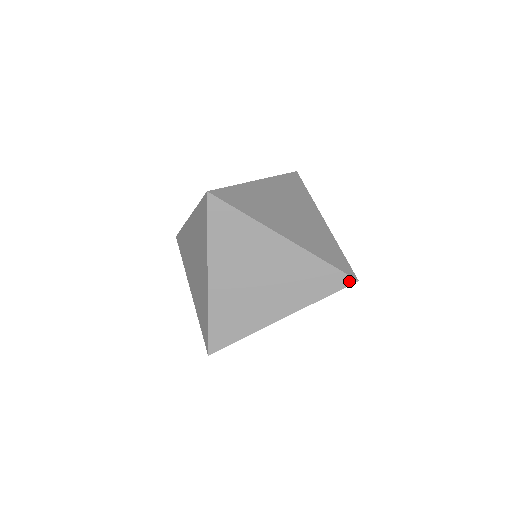
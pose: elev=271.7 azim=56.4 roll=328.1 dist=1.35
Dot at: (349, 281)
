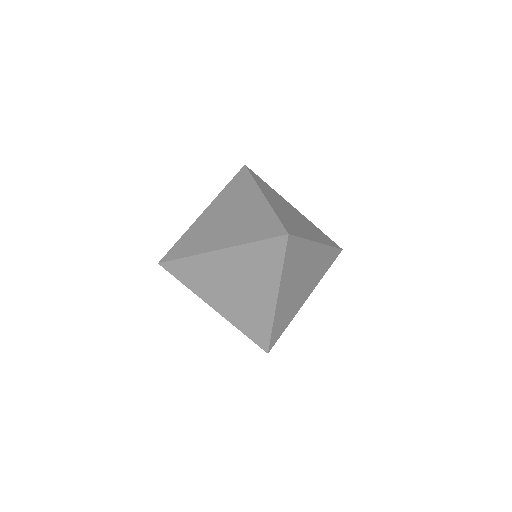
Dot at: (339, 252)
